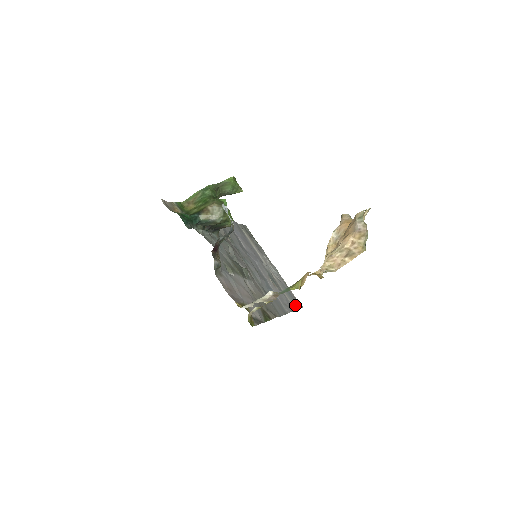
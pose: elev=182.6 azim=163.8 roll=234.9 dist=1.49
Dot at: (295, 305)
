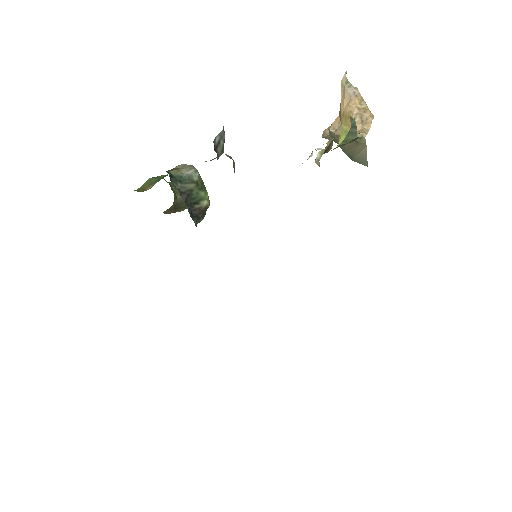
Dot at: occluded
